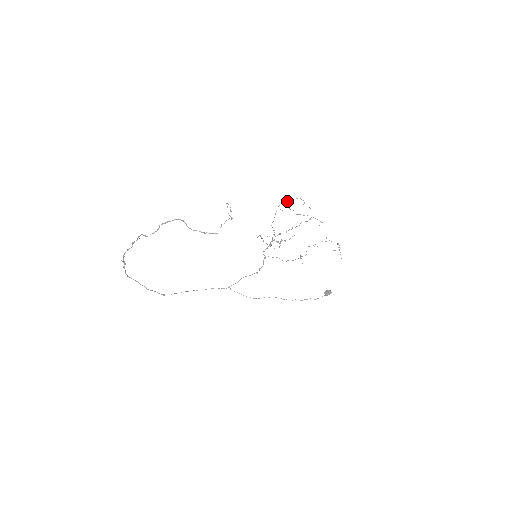
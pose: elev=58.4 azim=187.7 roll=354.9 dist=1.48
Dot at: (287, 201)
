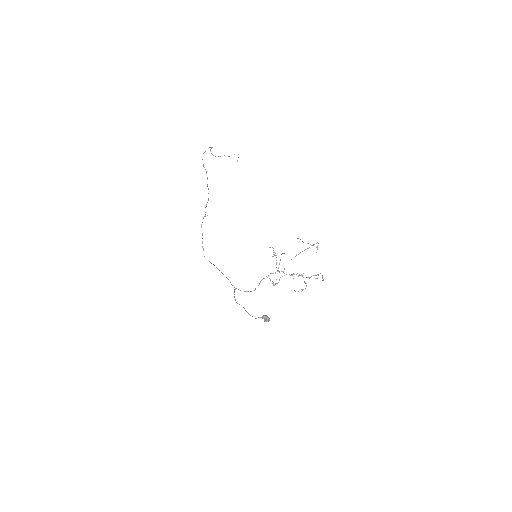
Dot at: (312, 245)
